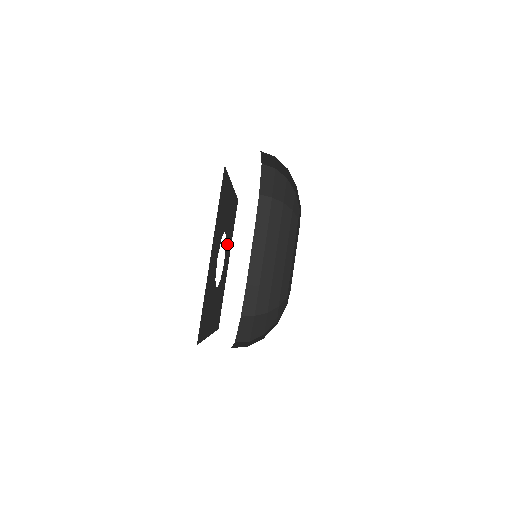
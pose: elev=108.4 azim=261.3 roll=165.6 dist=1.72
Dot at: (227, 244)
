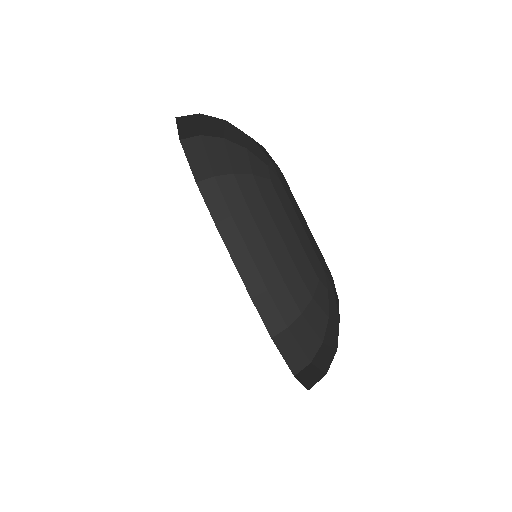
Dot at: occluded
